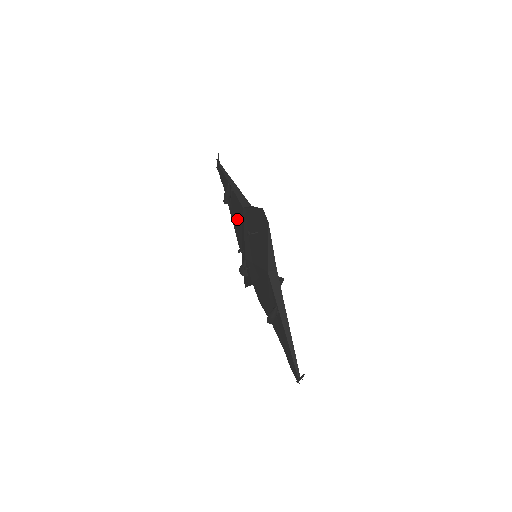
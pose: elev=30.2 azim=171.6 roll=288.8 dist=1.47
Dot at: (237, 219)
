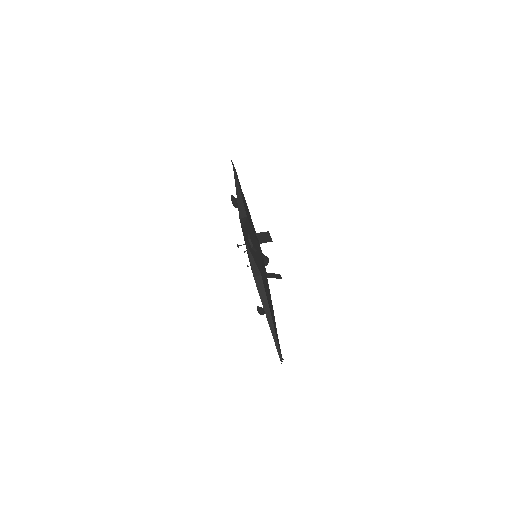
Dot at: occluded
